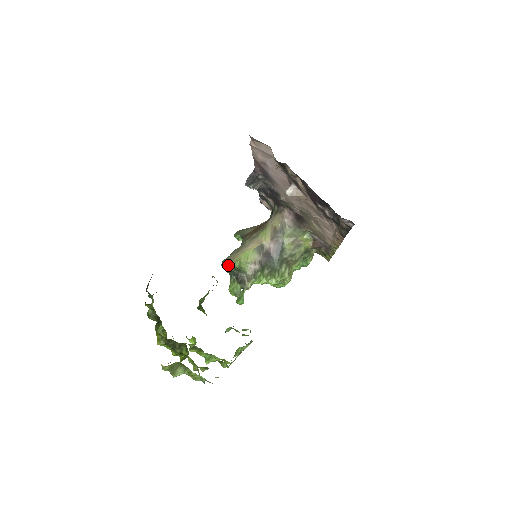
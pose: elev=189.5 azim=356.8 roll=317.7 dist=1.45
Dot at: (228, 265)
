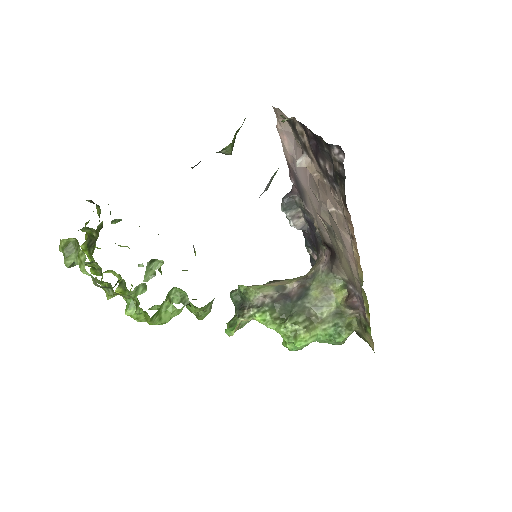
Dot at: (235, 291)
